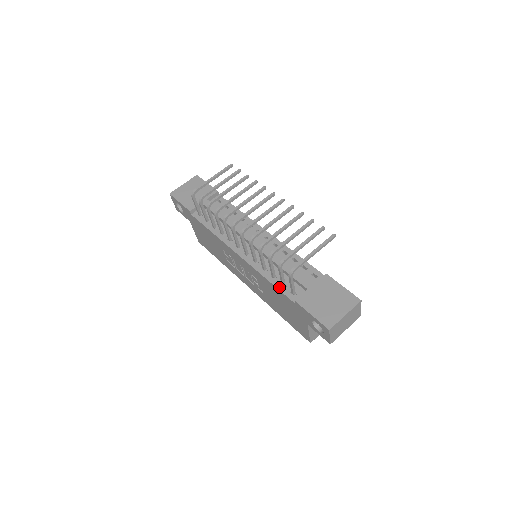
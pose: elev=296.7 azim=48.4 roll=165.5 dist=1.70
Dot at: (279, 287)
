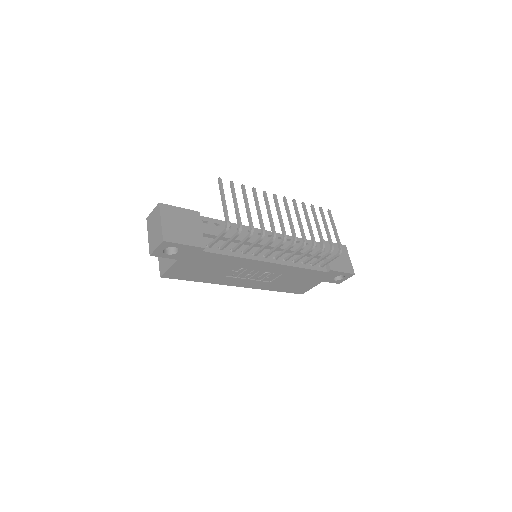
Dot at: (312, 268)
